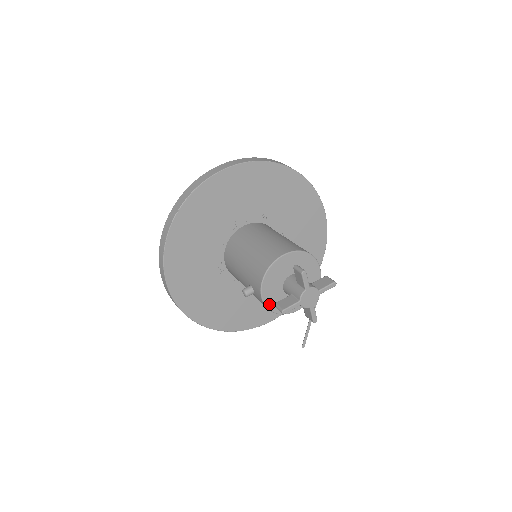
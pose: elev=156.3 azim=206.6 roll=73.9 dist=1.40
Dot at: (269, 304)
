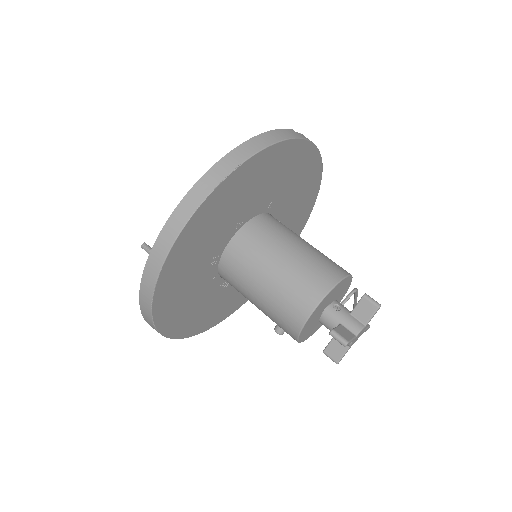
Dot at: (311, 334)
